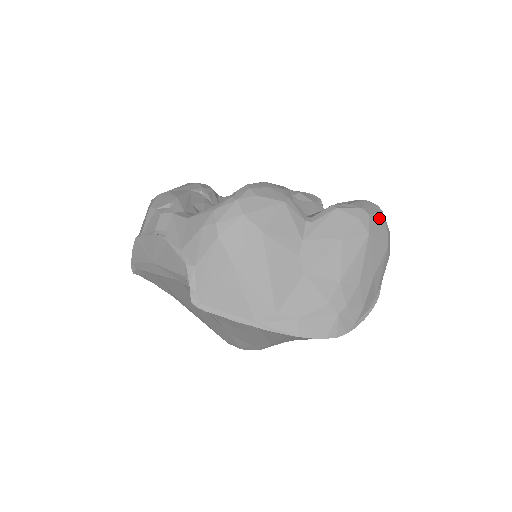
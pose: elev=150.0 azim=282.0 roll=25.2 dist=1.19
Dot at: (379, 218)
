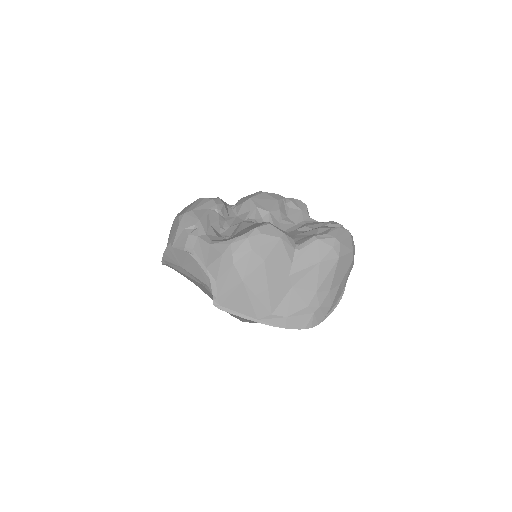
Dot at: (348, 242)
